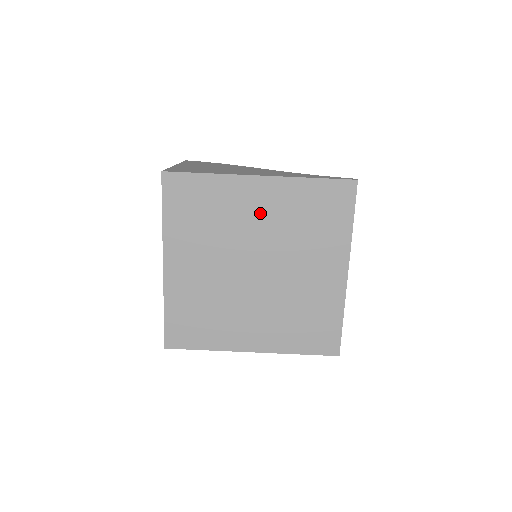
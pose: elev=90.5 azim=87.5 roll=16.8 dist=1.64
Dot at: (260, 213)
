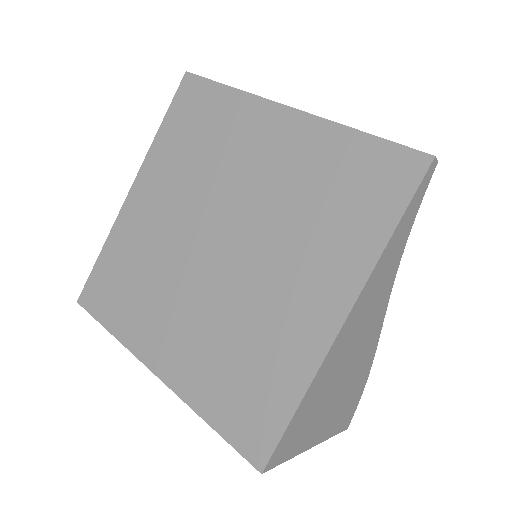
Dot at: (263, 162)
